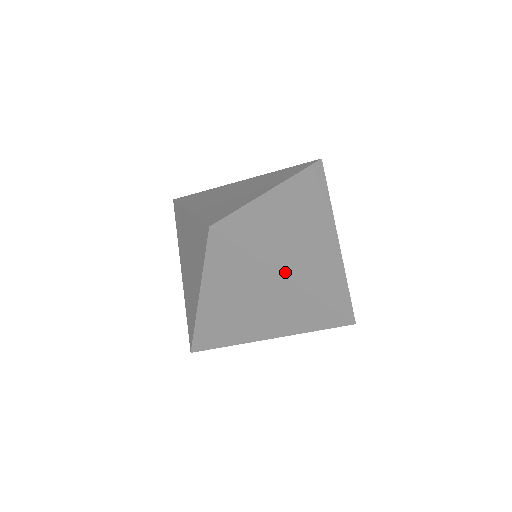
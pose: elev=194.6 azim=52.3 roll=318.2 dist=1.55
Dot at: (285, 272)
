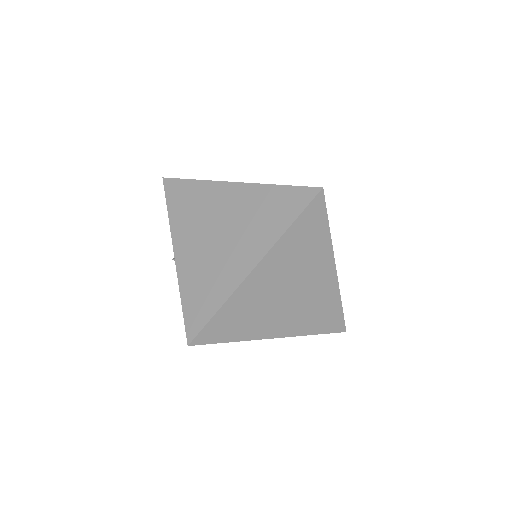
Dot at: (334, 261)
